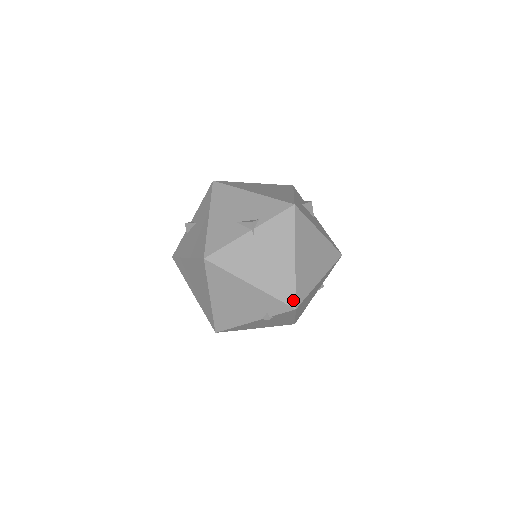
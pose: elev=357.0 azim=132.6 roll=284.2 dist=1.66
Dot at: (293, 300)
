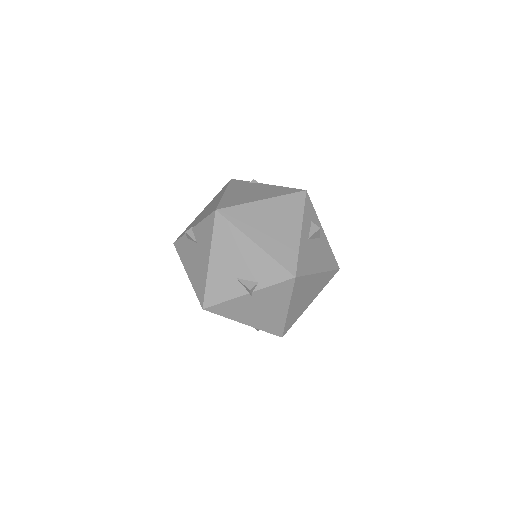
Dot at: (281, 333)
